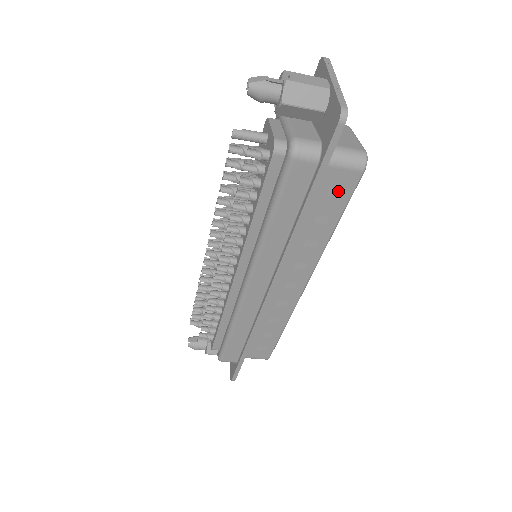
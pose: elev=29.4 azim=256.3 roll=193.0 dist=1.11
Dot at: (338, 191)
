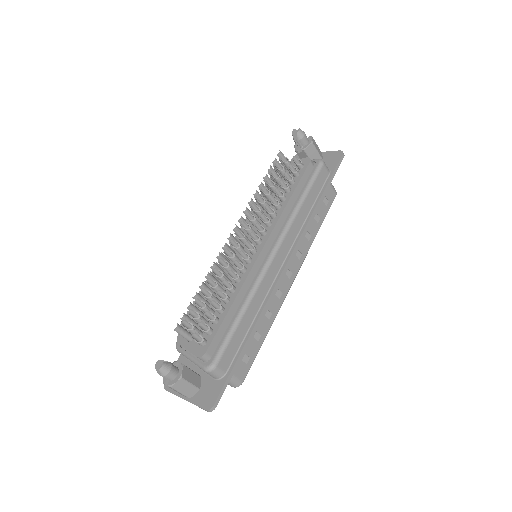
Dot at: (326, 202)
